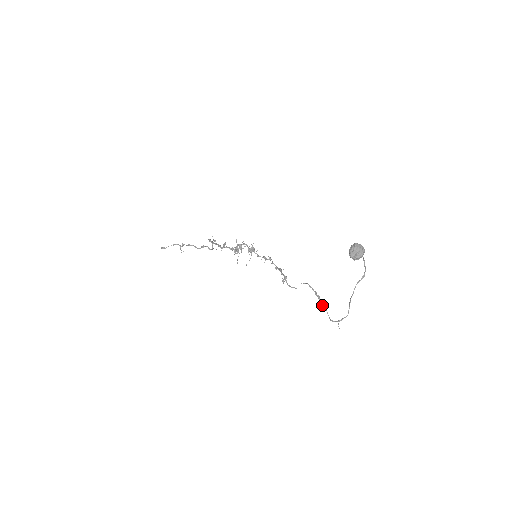
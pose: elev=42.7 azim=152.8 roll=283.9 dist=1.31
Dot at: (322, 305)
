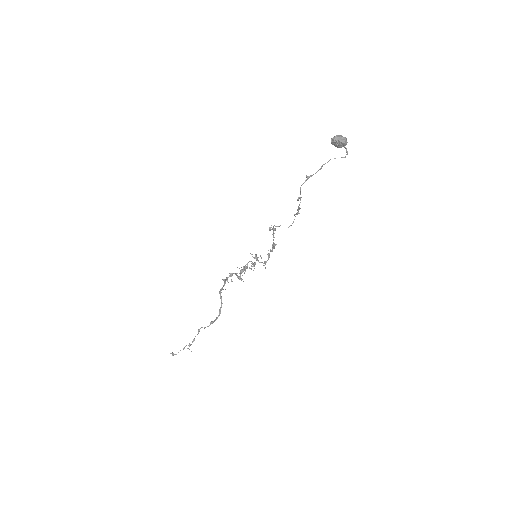
Dot at: (298, 197)
